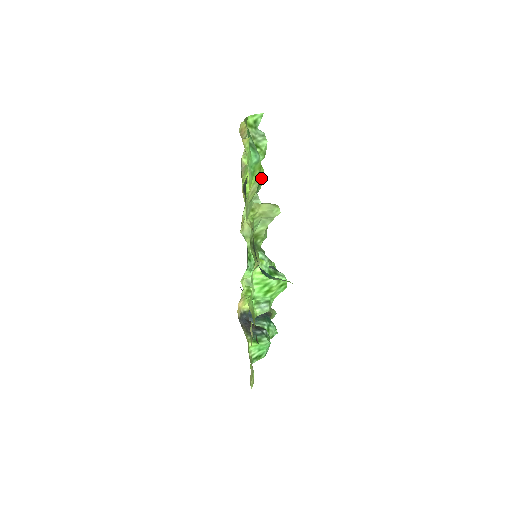
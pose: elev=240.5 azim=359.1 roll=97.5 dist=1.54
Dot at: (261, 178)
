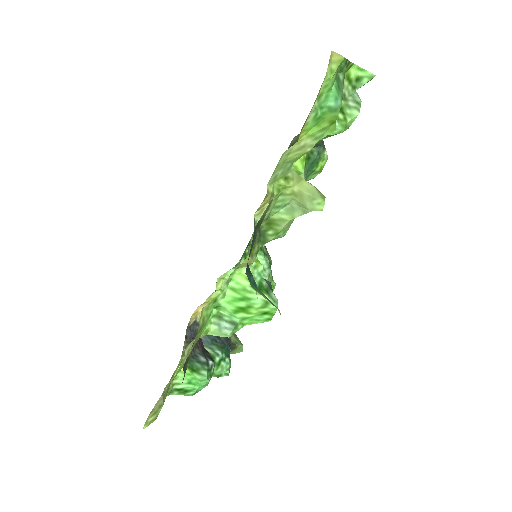
Dot at: (322, 164)
